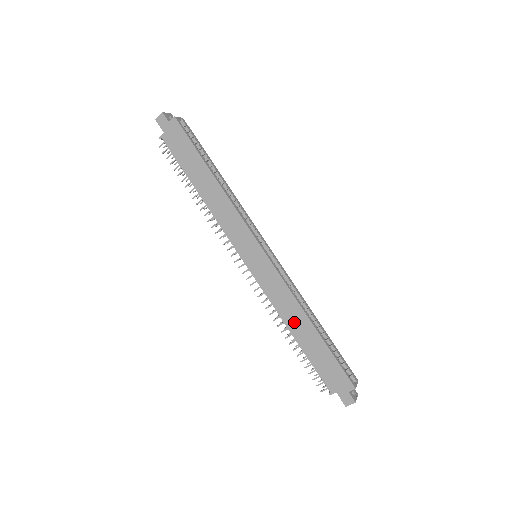
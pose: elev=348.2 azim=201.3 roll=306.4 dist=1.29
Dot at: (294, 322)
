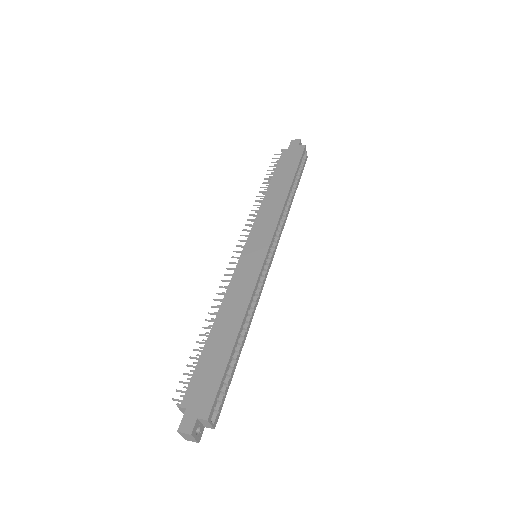
Dot at: (226, 317)
